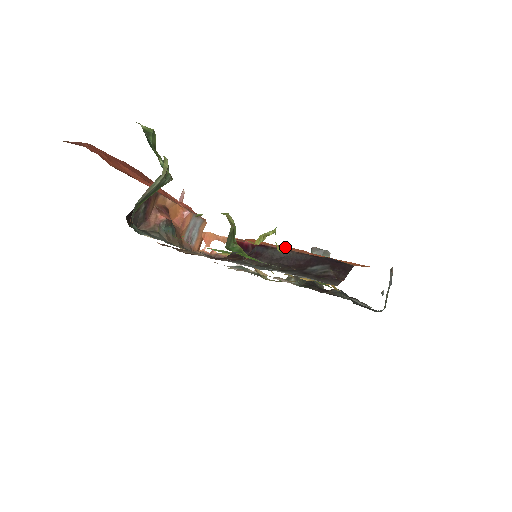
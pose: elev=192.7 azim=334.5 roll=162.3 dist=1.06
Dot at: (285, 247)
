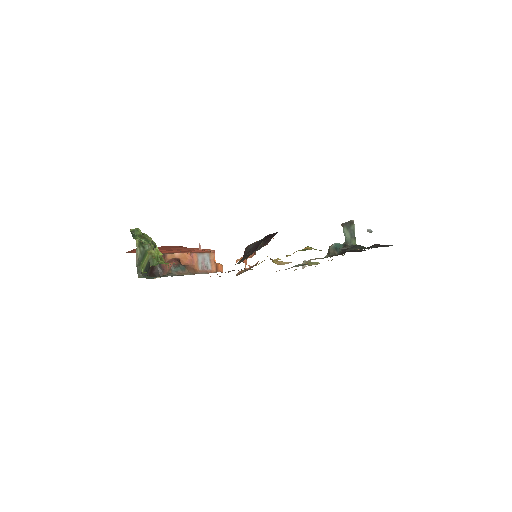
Dot at: occluded
